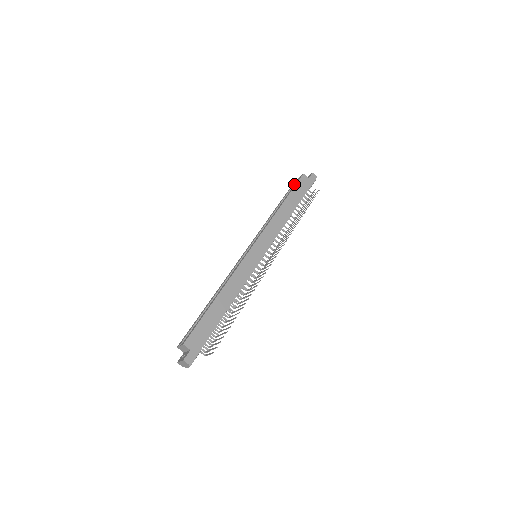
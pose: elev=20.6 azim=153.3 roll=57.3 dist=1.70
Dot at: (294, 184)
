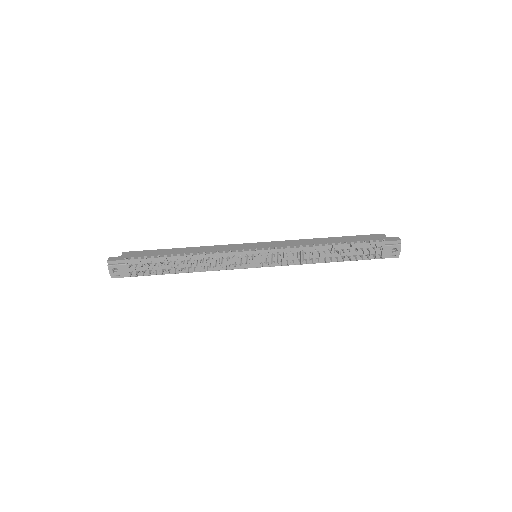
Dot at: occluded
